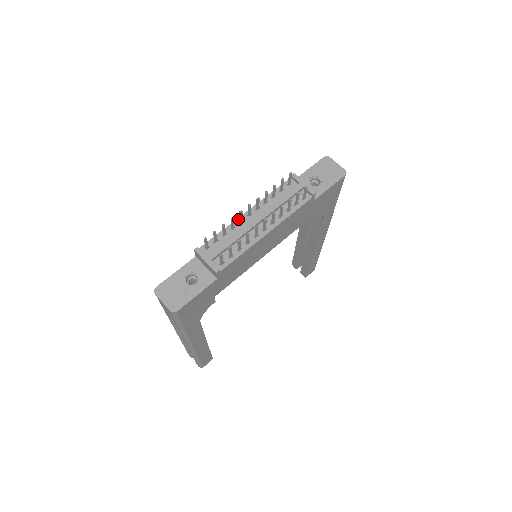
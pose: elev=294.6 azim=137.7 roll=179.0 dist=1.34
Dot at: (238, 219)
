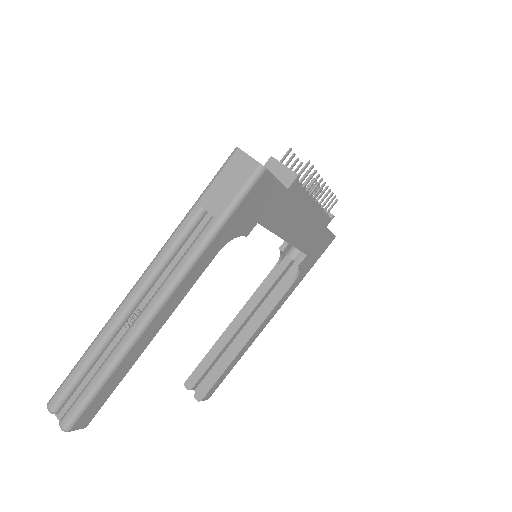
Dot at: occluded
